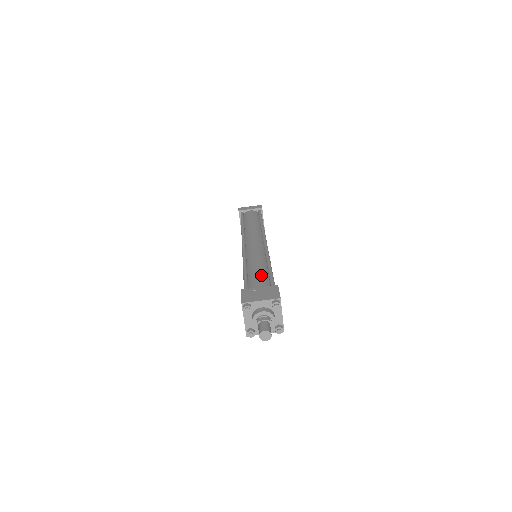
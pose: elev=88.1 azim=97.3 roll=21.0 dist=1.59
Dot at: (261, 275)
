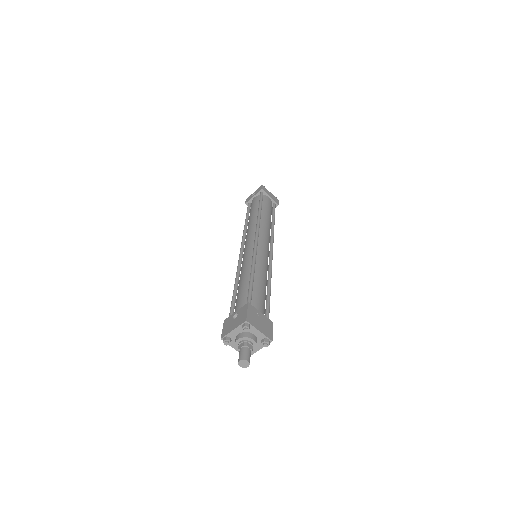
Dot at: (263, 296)
